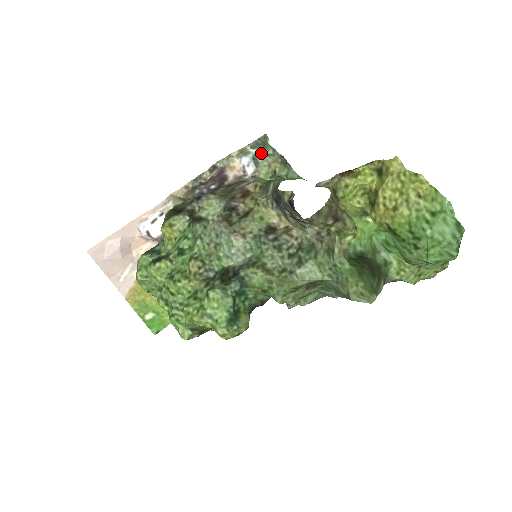
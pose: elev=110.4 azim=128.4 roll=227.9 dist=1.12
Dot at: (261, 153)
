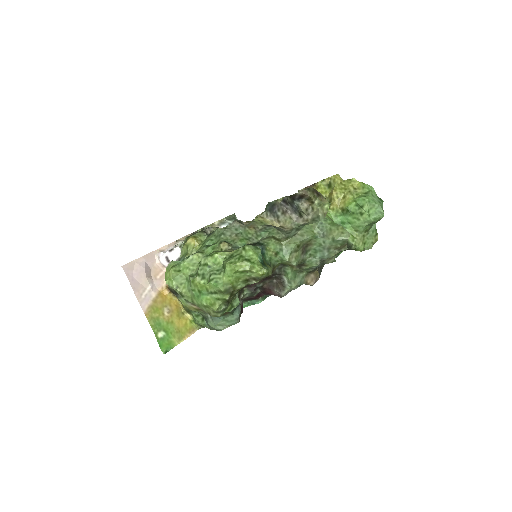
Dot at: occluded
